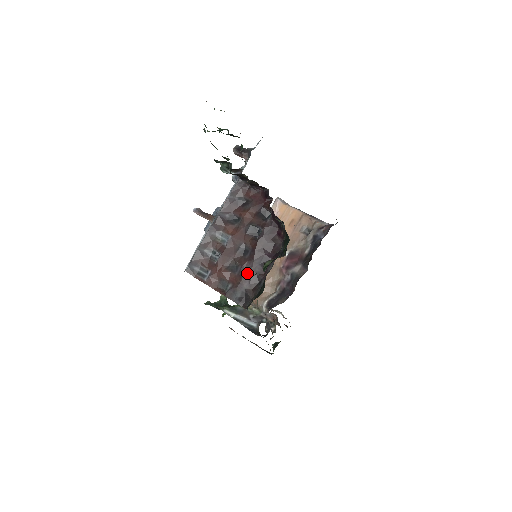
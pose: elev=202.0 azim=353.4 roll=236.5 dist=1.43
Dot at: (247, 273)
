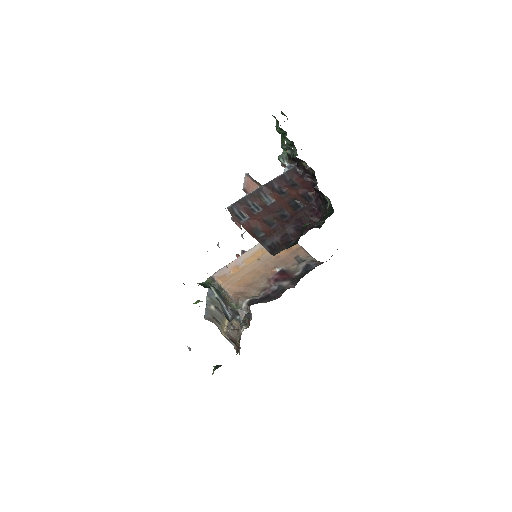
Dot at: (281, 231)
